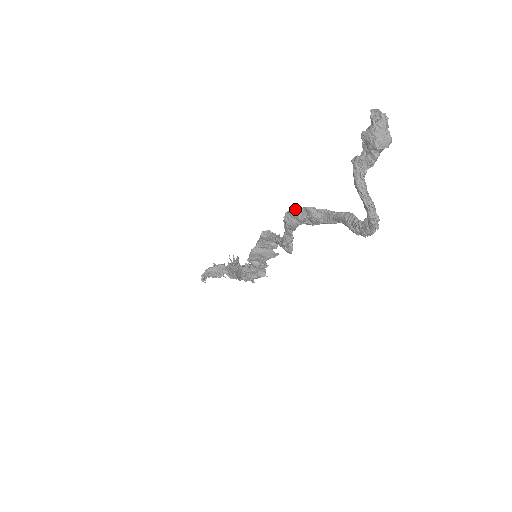
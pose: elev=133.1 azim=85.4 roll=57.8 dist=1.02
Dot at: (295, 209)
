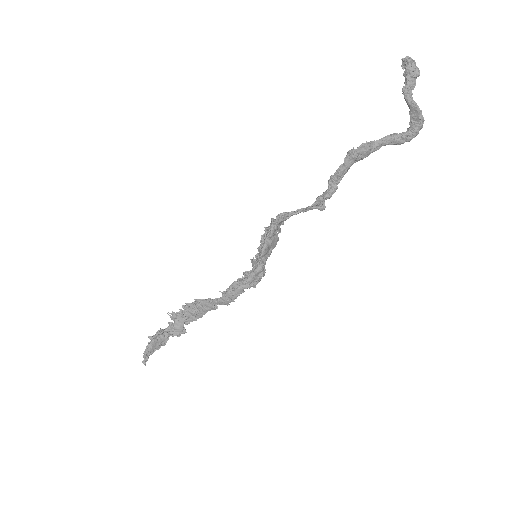
Dot at: (355, 149)
